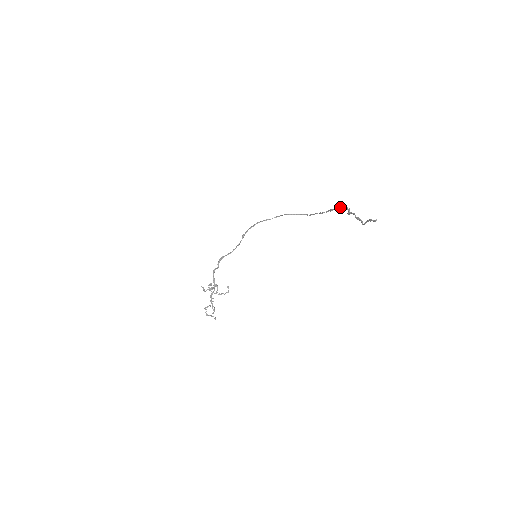
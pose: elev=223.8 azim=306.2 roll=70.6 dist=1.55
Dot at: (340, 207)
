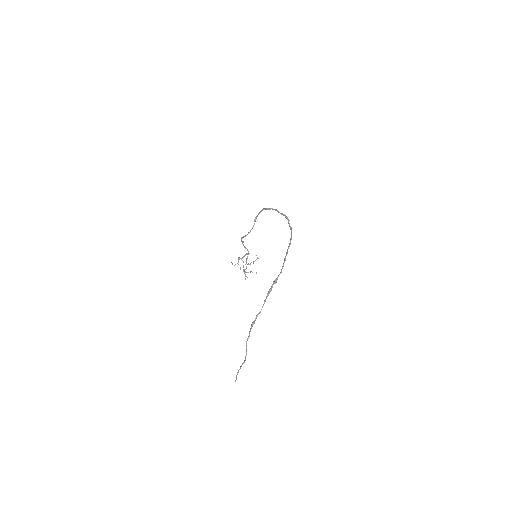
Dot at: (273, 282)
